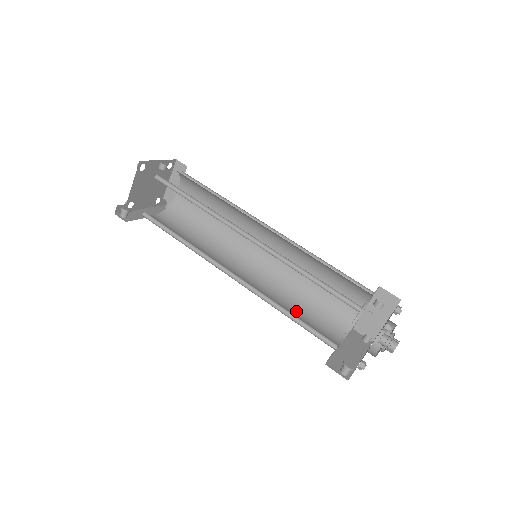
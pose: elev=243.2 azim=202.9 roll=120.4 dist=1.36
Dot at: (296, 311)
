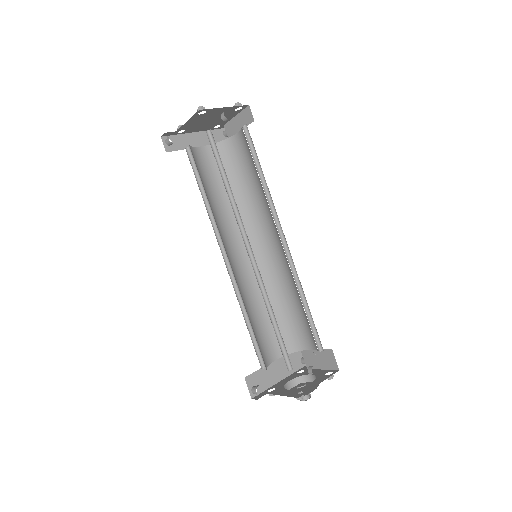
Dot at: (262, 313)
